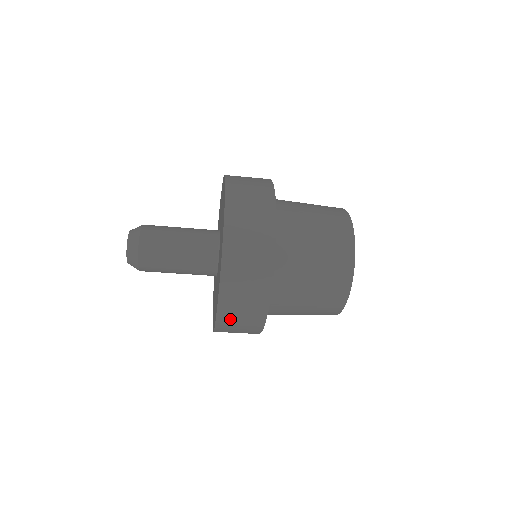
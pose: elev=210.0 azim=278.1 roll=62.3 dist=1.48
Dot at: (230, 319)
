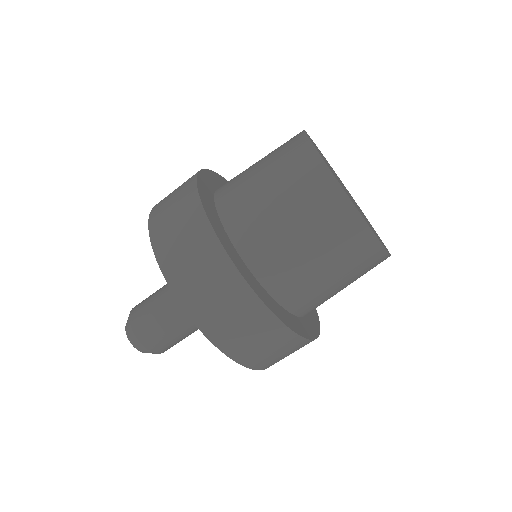
Dot at: (163, 225)
